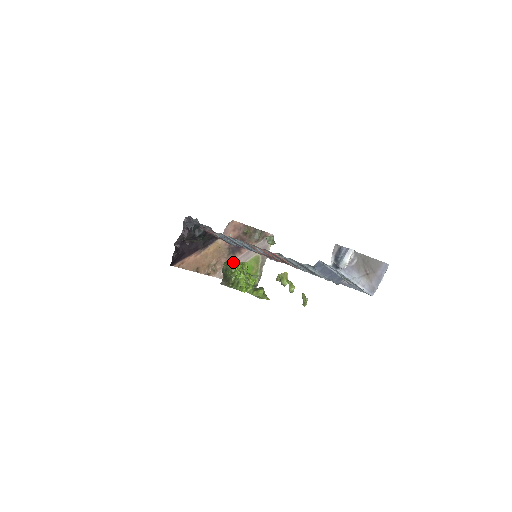
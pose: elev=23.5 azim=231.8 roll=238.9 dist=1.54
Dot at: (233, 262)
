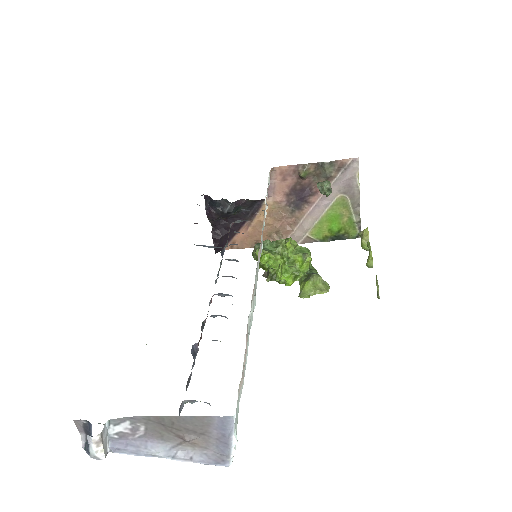
Dot at: (255, 253)
